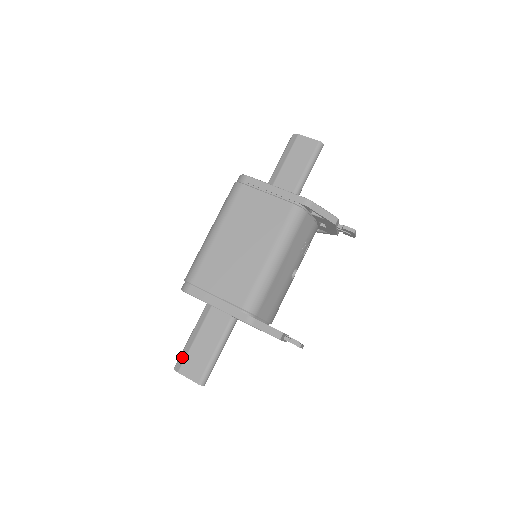
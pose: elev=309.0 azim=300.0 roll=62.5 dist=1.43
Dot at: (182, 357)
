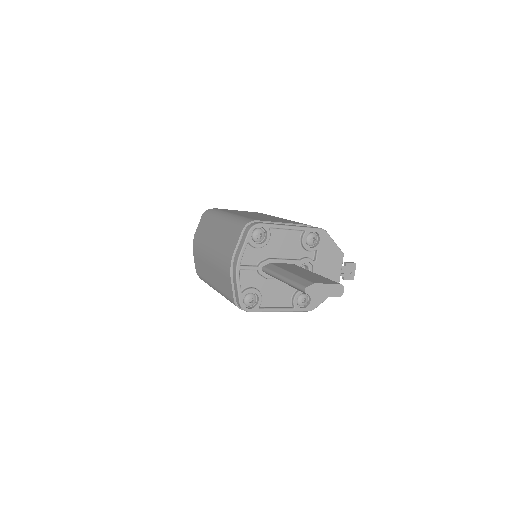
Dot at: (300, 280)
